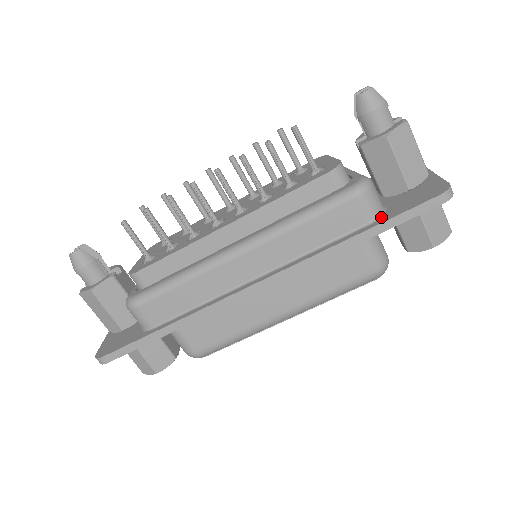
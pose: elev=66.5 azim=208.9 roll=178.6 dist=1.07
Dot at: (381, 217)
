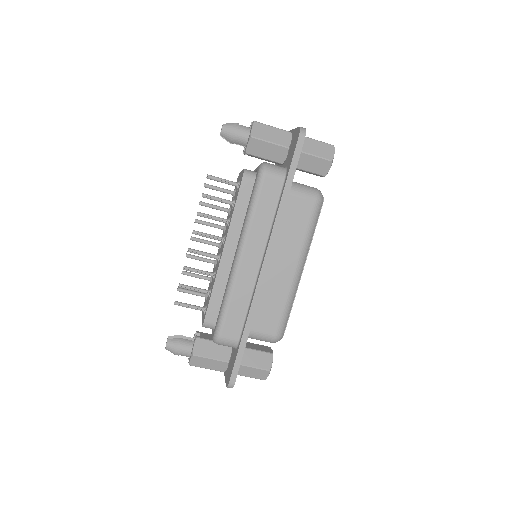
Dot at: (286, 173)
